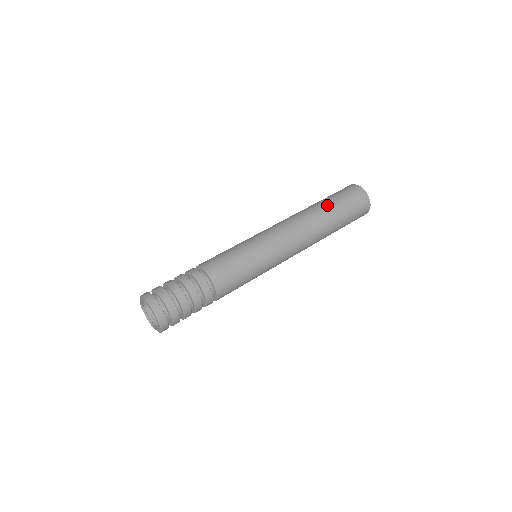
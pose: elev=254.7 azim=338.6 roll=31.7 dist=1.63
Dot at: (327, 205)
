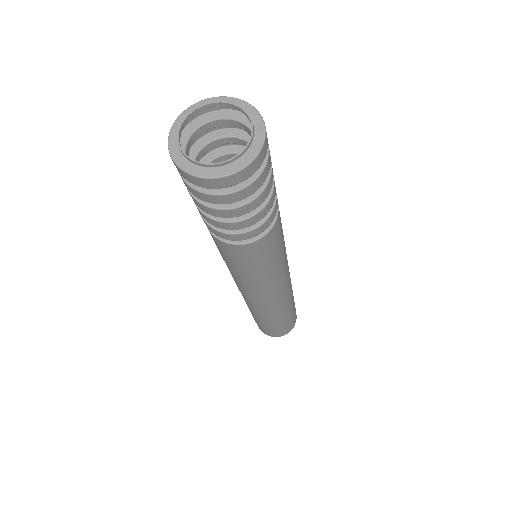
Dot at: occluded
